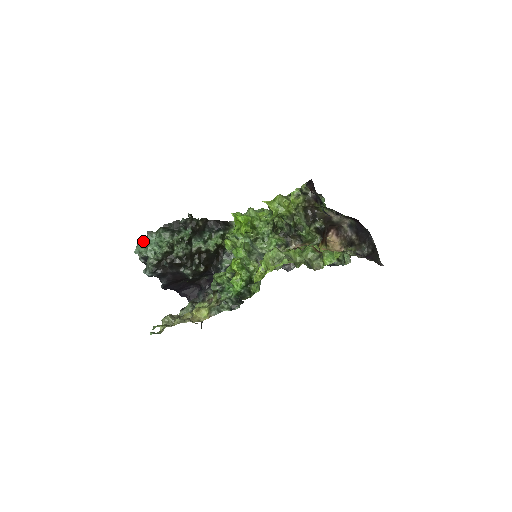
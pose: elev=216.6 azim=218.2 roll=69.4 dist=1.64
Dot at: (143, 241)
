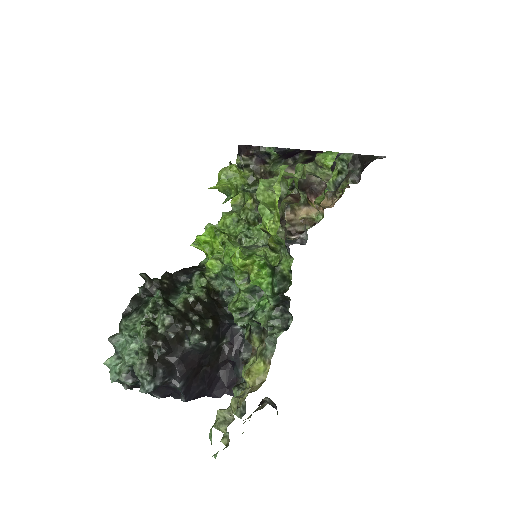
Dot at: (112, 357)
